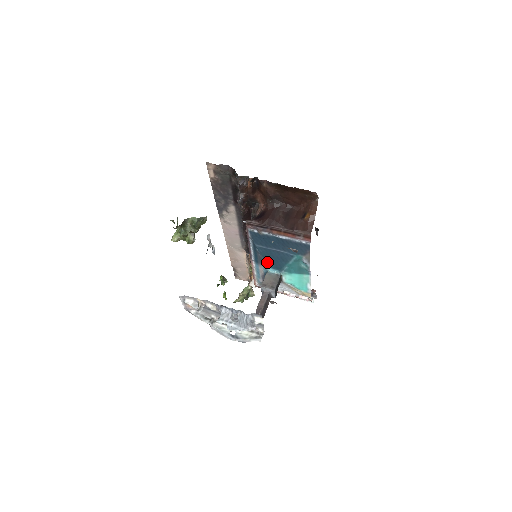
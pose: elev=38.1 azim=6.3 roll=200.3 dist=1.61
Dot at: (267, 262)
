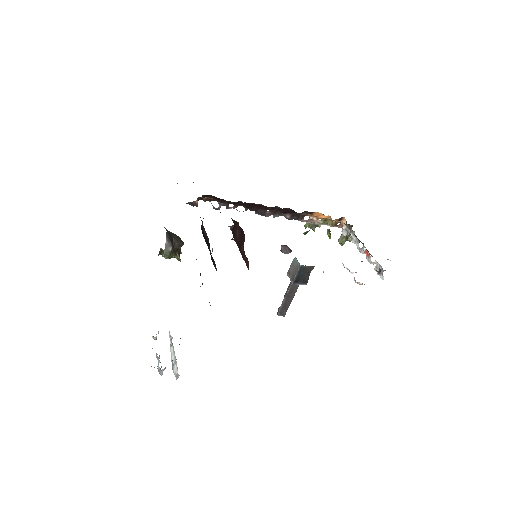
Dot at: occluded
